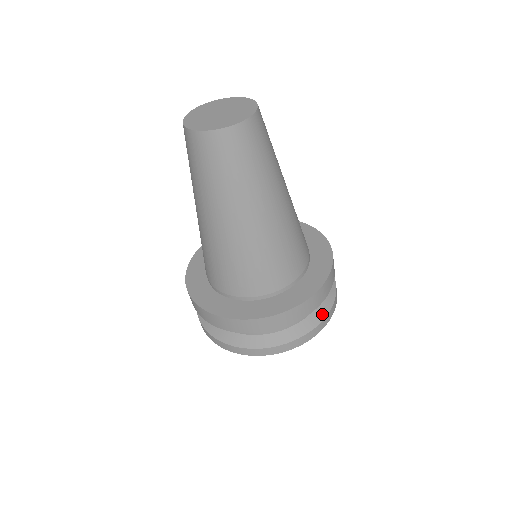
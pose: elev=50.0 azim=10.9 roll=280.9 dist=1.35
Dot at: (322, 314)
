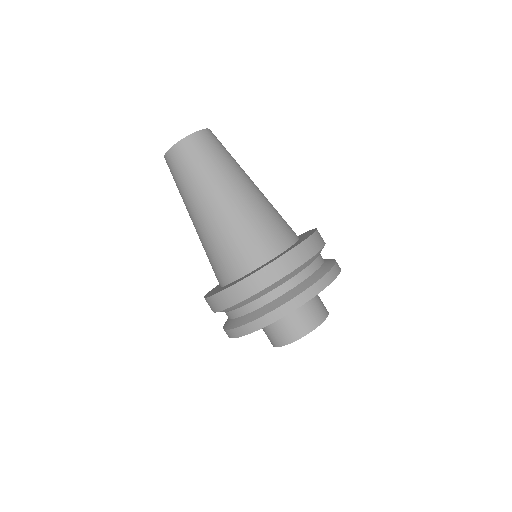
Dot at: (331, 259)
